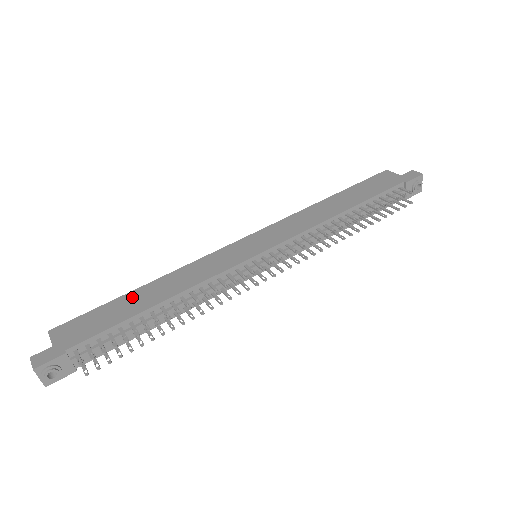
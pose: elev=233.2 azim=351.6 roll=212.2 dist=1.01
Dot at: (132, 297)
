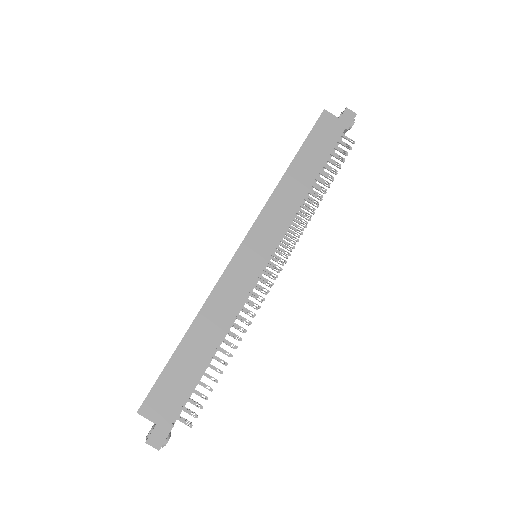
Dot at: (186, 349)
